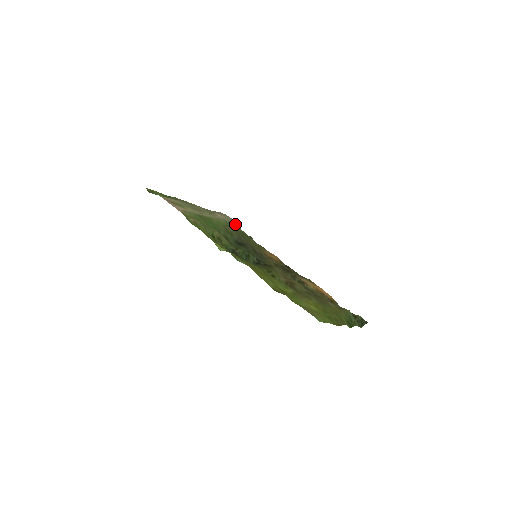
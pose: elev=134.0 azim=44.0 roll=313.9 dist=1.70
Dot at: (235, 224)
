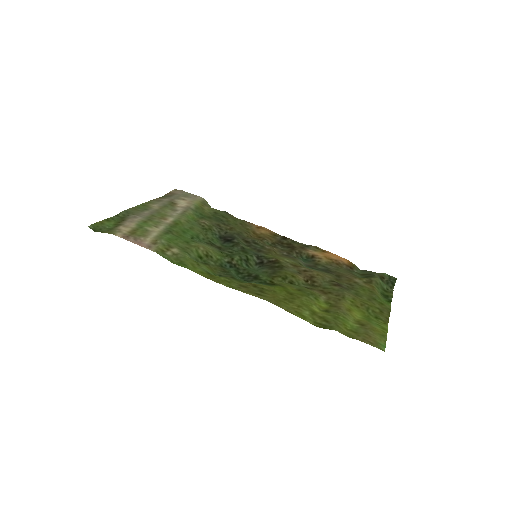
Dot at: (202, 204)
